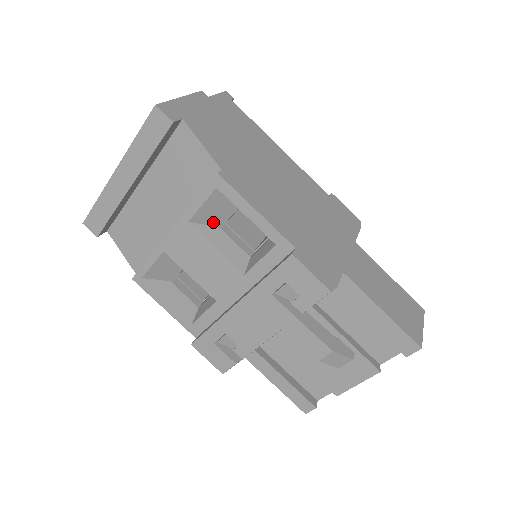
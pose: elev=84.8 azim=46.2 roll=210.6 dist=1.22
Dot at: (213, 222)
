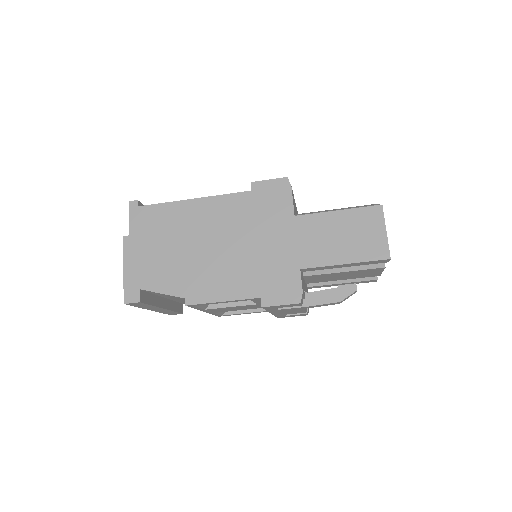
Dot at: occluded
